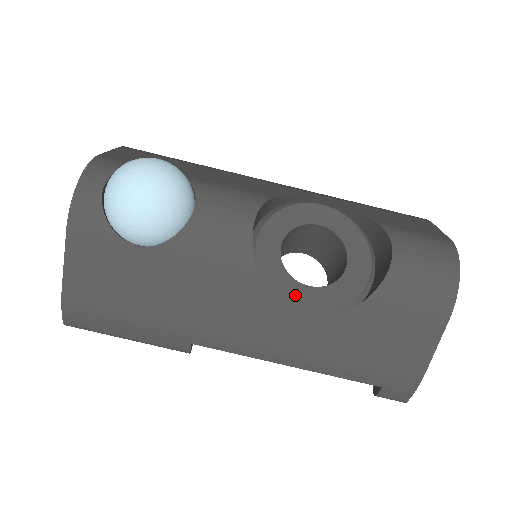
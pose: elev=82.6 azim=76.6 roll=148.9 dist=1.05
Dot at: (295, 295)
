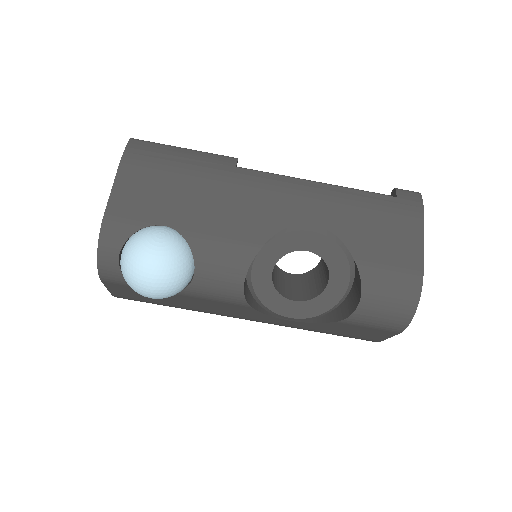
Dot at: (283, 308)
